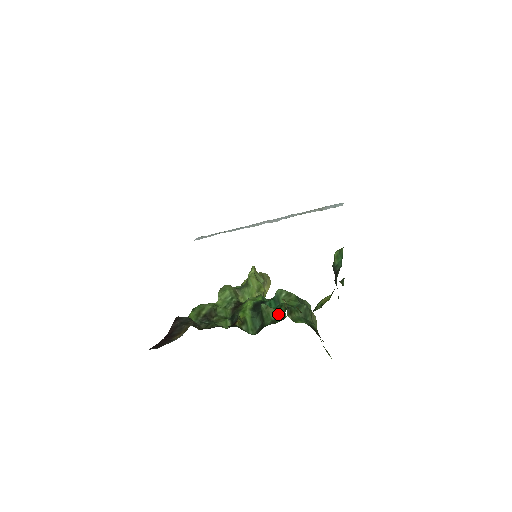
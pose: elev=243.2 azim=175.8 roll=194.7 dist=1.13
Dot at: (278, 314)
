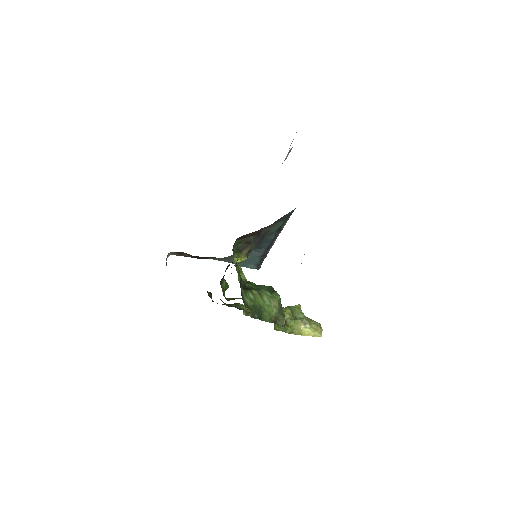
Dot at: occluded
